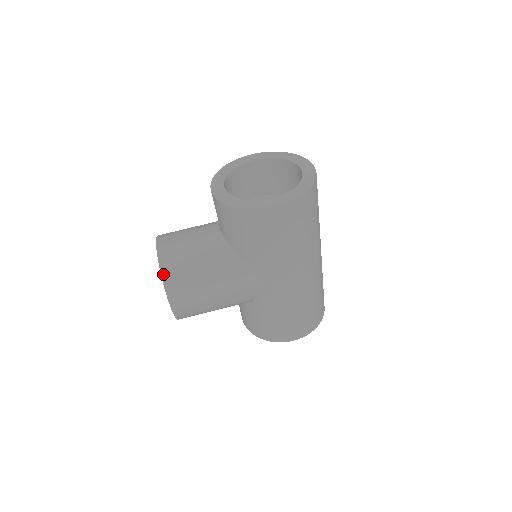
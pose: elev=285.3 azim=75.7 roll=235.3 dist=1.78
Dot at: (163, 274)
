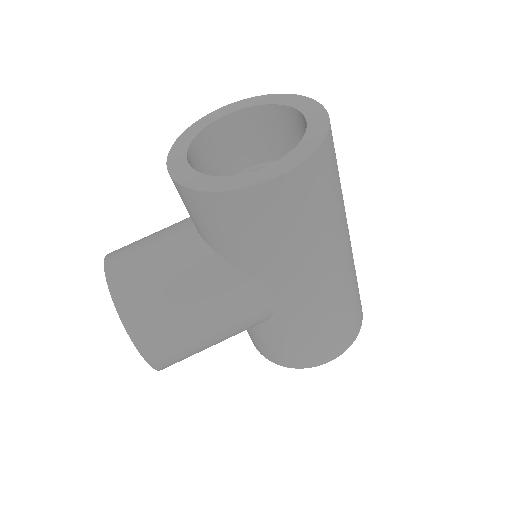
Dot at: (122, 314)
